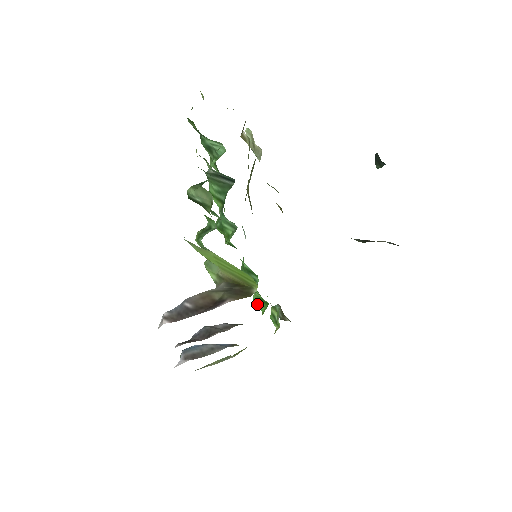
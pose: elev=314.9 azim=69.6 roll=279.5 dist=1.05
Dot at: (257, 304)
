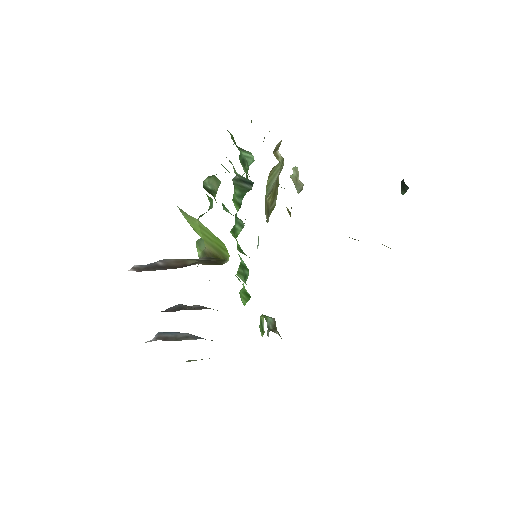
Dot at: (241, 298)
